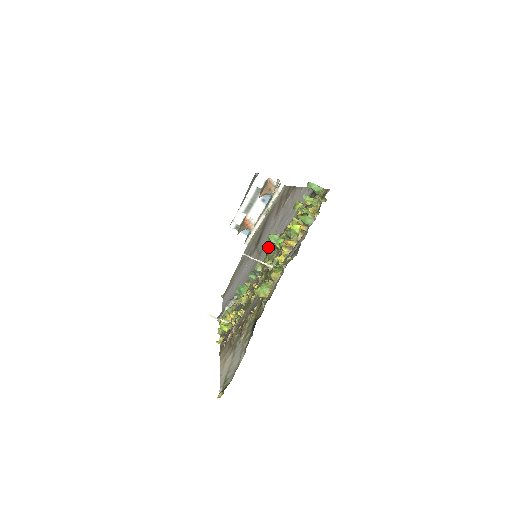
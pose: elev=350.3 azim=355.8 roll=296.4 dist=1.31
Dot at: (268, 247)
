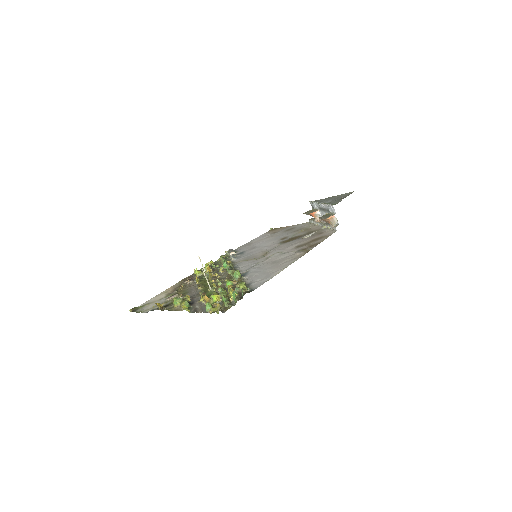
Dot at: (254, 265)
